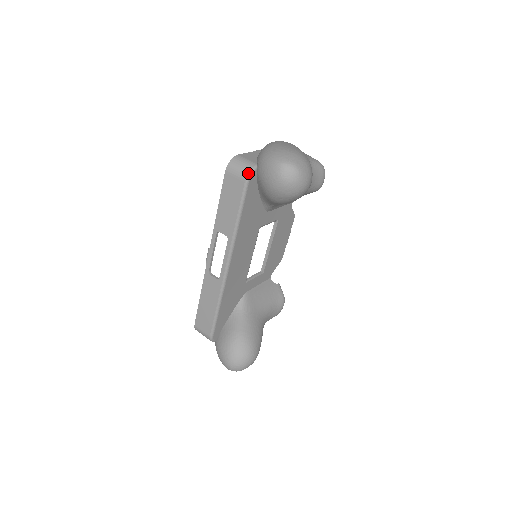
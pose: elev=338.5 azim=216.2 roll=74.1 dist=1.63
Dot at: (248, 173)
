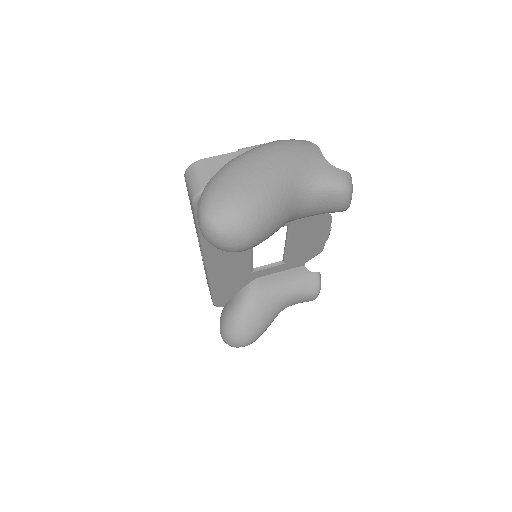
Dot at: (194, 196)
